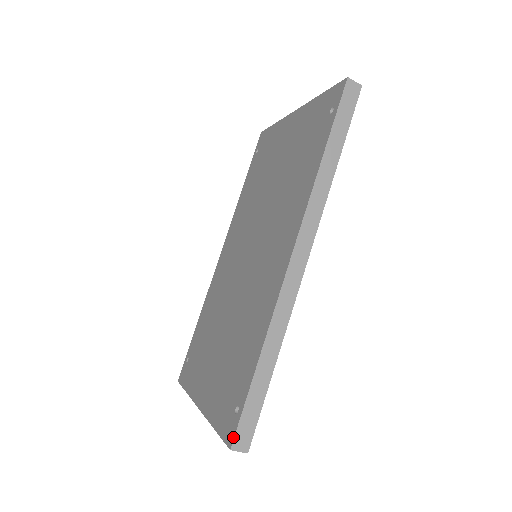
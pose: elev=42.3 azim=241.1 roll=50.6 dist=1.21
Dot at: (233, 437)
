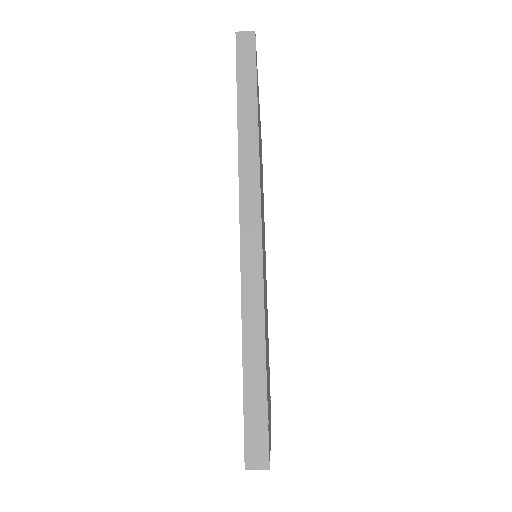
Dot at: (244, 453)
